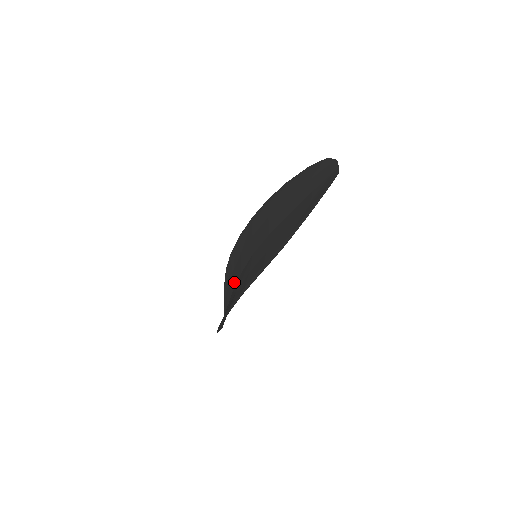
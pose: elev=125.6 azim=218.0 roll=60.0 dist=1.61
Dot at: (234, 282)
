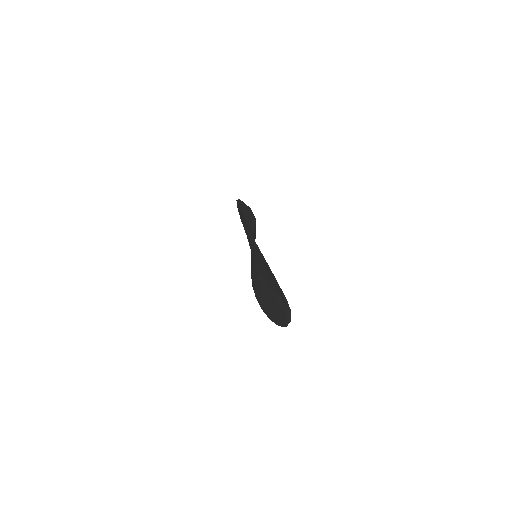
Dot at: occluded
